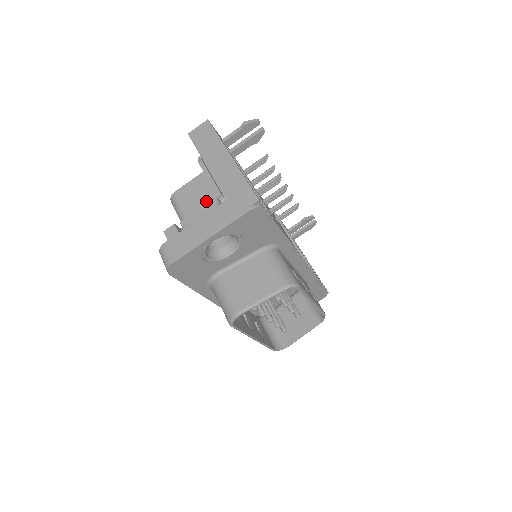
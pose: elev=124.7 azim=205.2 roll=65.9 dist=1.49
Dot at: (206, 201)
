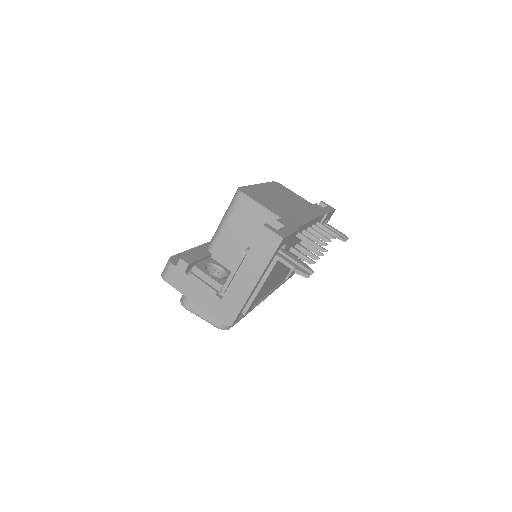
Dot at: (247, 233)
